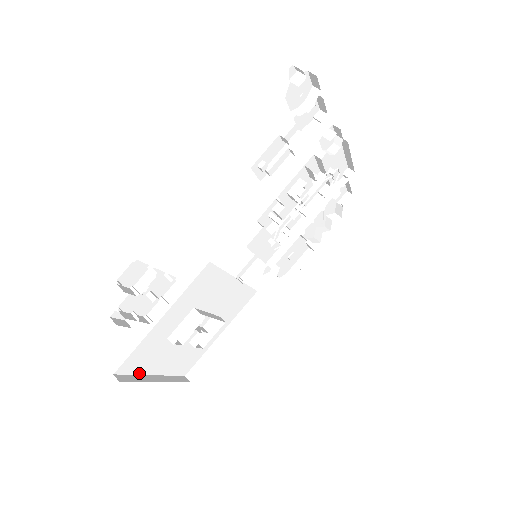
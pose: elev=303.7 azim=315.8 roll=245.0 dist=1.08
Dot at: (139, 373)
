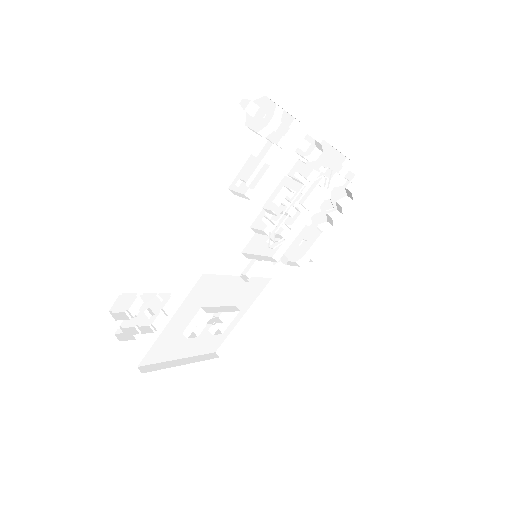
Dot at: (164, 361)
